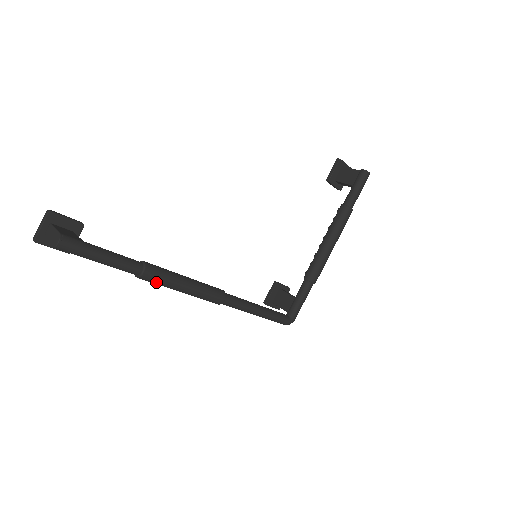
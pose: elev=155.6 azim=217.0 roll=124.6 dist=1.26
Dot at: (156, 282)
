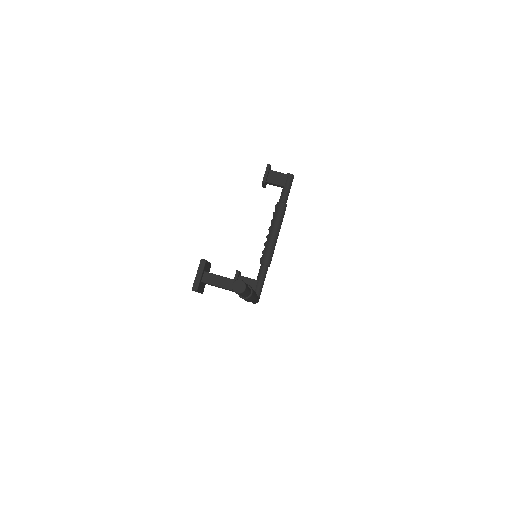
Dot at: occluded
